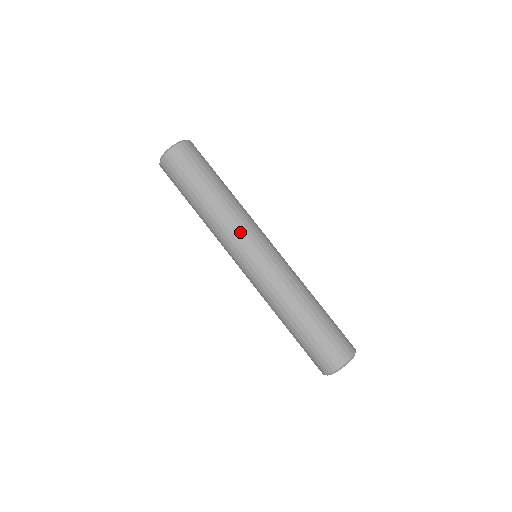
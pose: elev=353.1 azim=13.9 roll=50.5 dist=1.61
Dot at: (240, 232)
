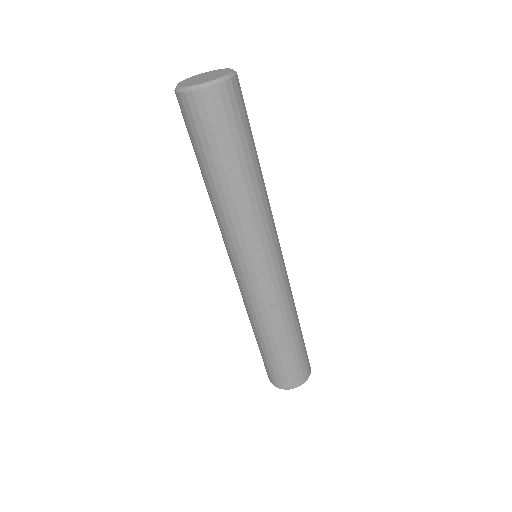
Dot at: (271, 228)
